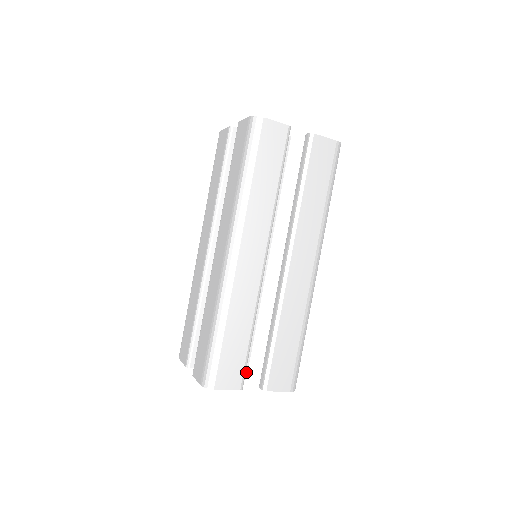
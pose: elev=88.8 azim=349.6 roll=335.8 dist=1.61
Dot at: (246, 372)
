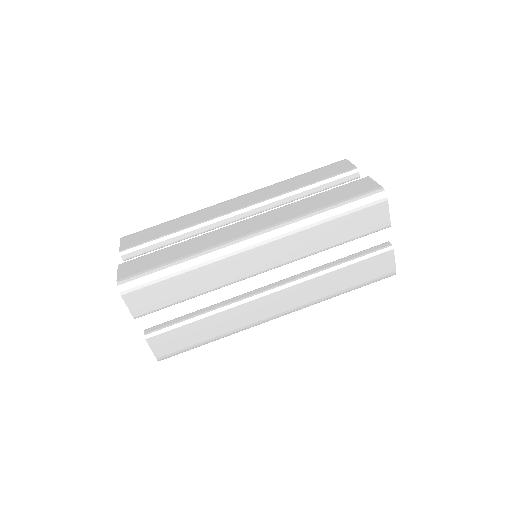
Dot at: occluded
